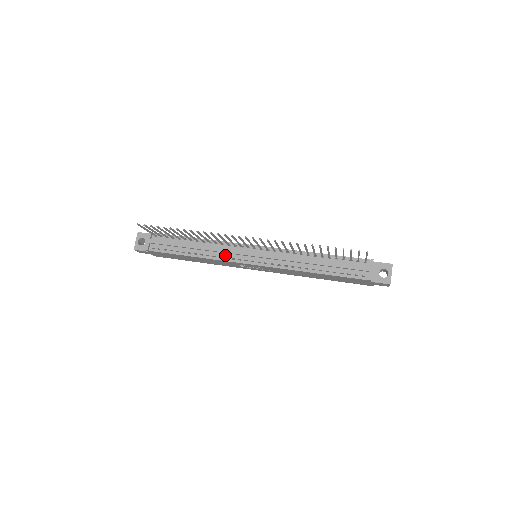
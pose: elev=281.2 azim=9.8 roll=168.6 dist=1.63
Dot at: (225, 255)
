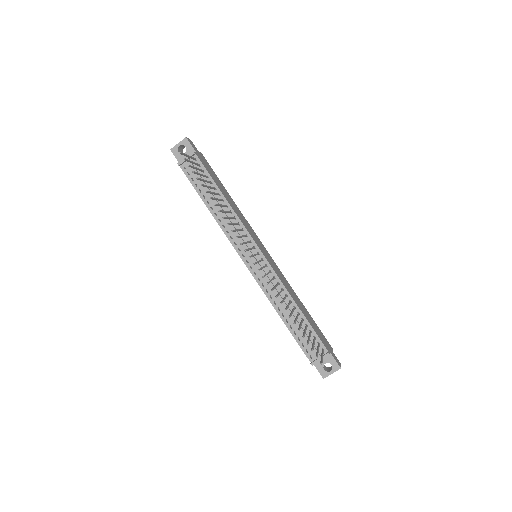
Dot at: (232, 234)
